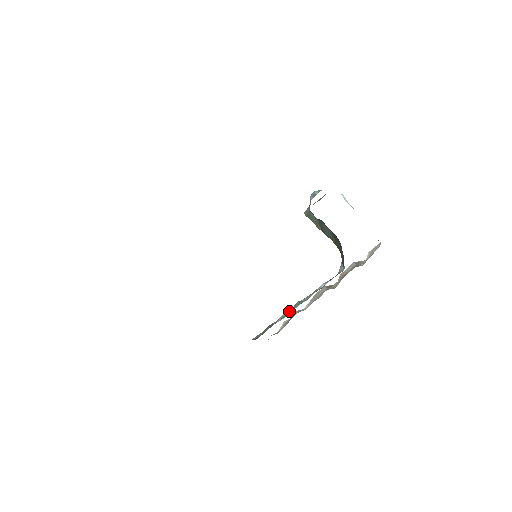
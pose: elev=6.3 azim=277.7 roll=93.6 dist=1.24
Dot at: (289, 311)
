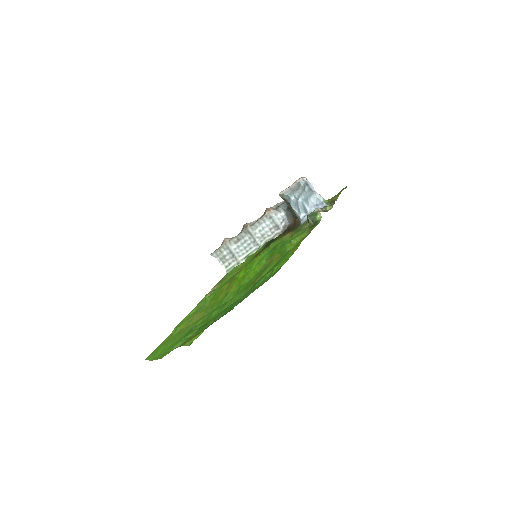
Dot at: (240, 237)
